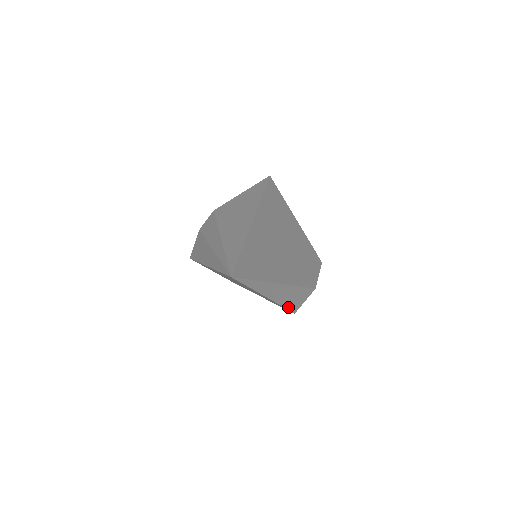
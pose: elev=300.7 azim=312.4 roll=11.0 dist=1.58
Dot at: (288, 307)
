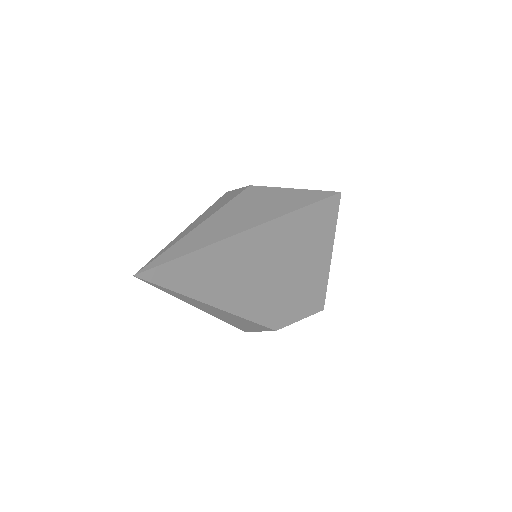
Dot at: (234, 324)
